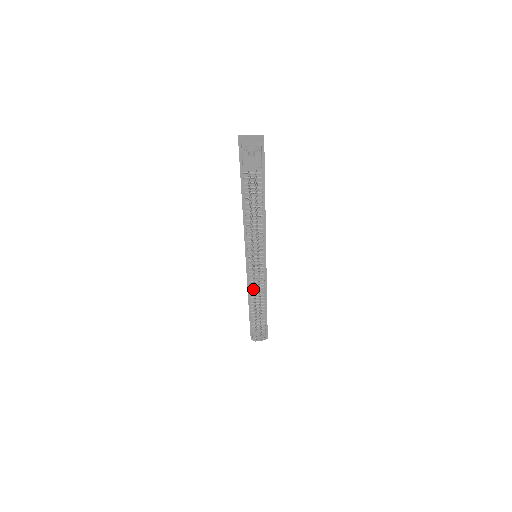
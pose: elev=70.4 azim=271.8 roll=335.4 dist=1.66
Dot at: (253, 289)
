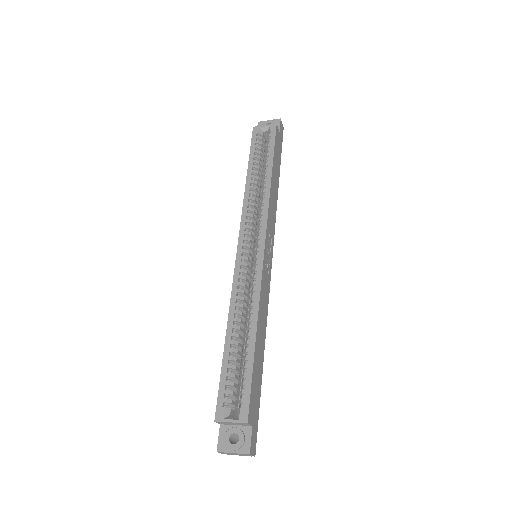
Dot at: occluded
